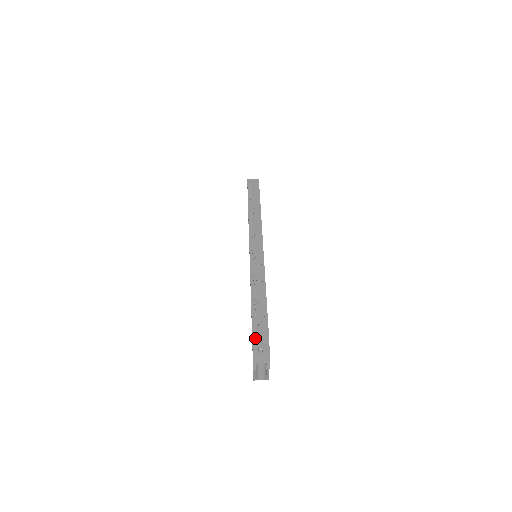
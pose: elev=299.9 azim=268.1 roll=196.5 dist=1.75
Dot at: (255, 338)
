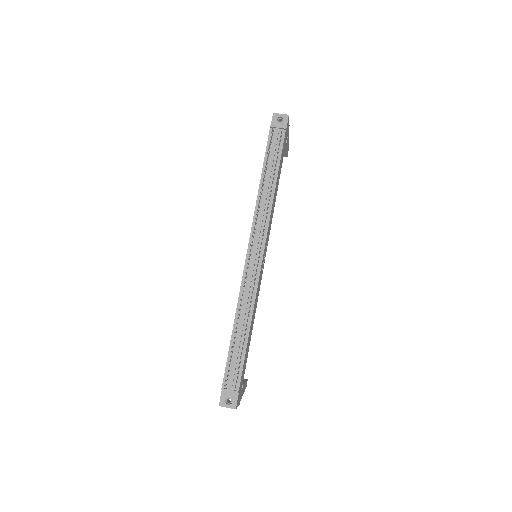
Dot at: (224, 390)
